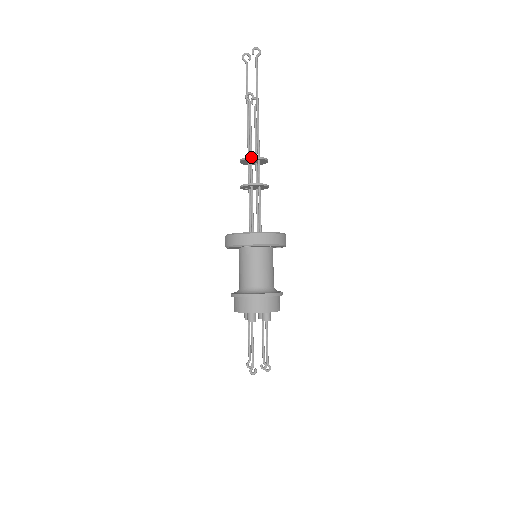
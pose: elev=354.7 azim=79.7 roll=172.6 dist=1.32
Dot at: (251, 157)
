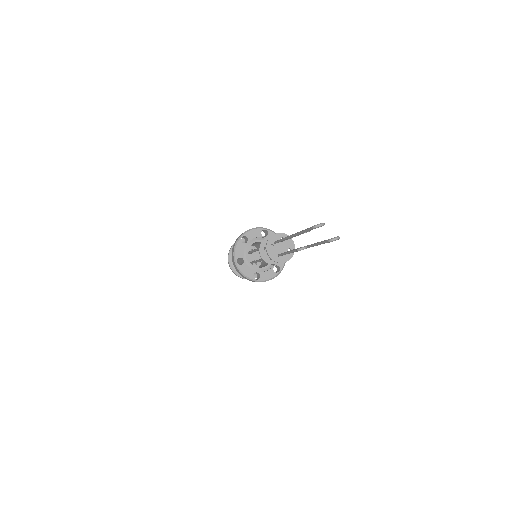
Dot at: occluded
